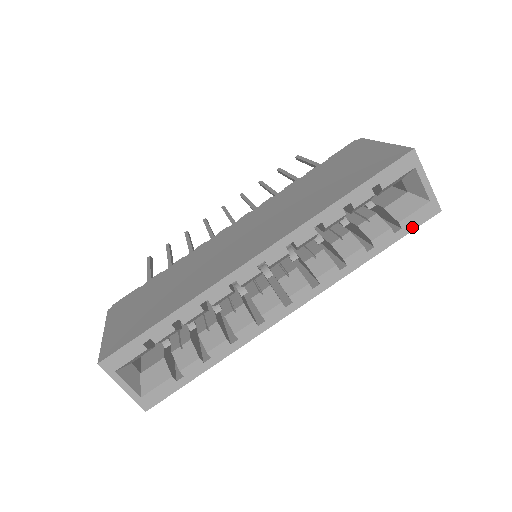
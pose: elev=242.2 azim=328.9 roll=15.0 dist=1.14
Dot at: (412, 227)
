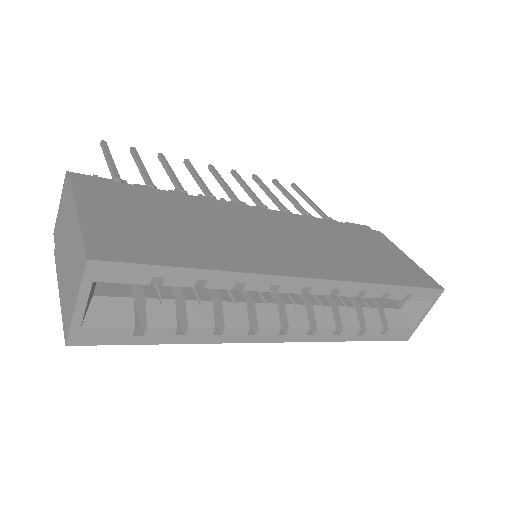
Dot at: (389, 338)
